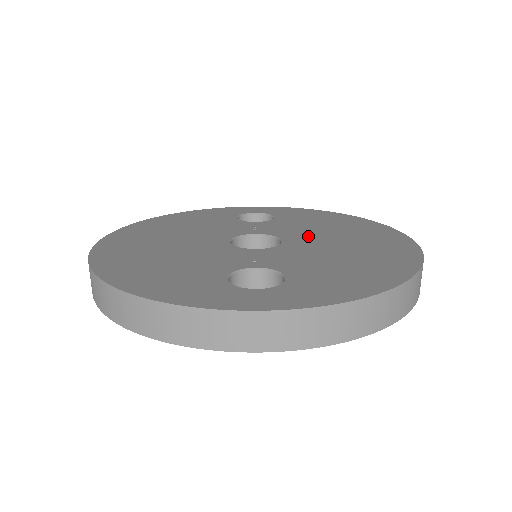
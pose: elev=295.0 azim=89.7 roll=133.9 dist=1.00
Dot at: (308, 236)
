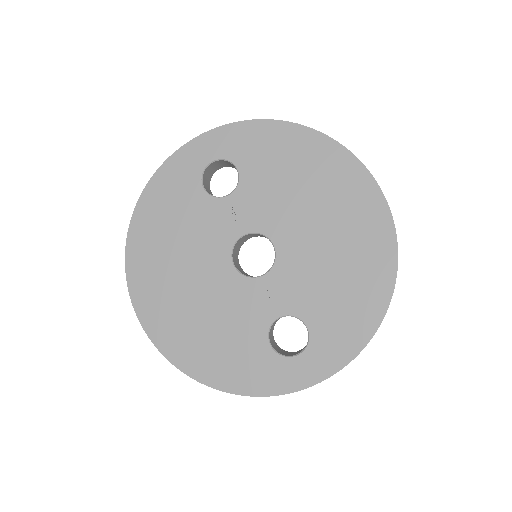
Dot at: (291, 223)
